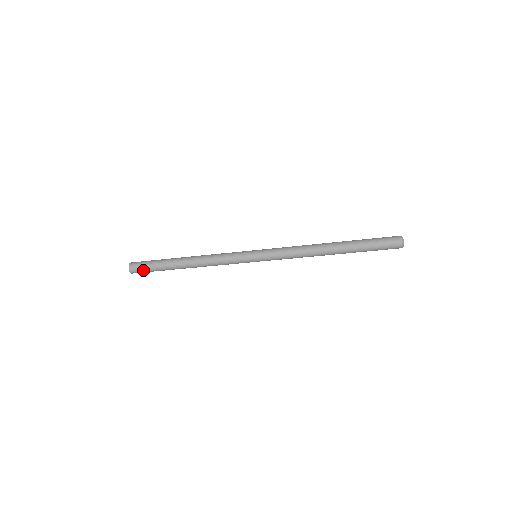
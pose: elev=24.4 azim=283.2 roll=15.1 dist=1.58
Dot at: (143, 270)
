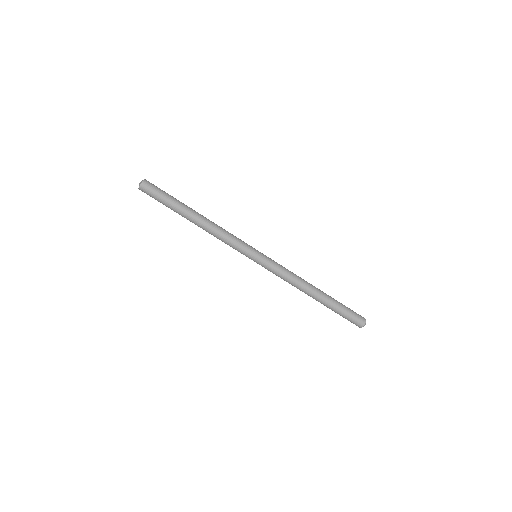
Dot at: (156, 191)
